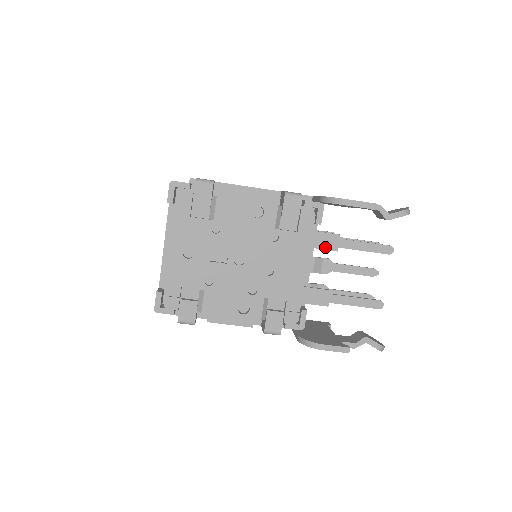
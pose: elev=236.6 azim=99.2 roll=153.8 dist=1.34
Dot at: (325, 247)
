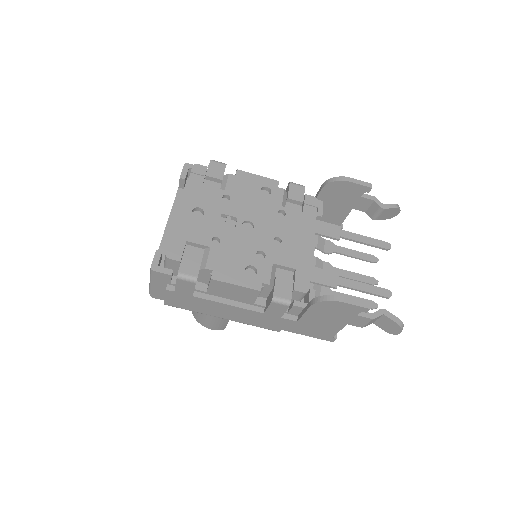
Dot at: (328, 234)
